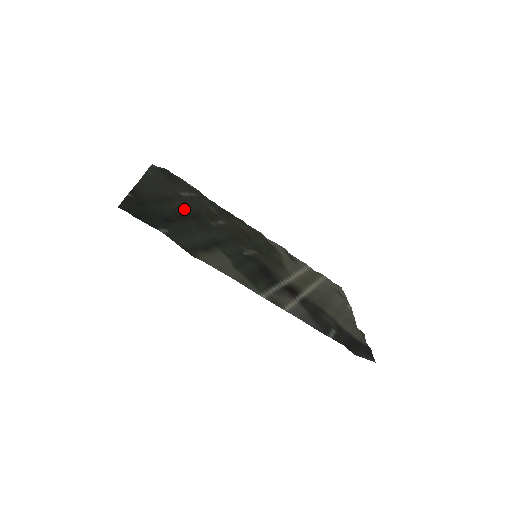
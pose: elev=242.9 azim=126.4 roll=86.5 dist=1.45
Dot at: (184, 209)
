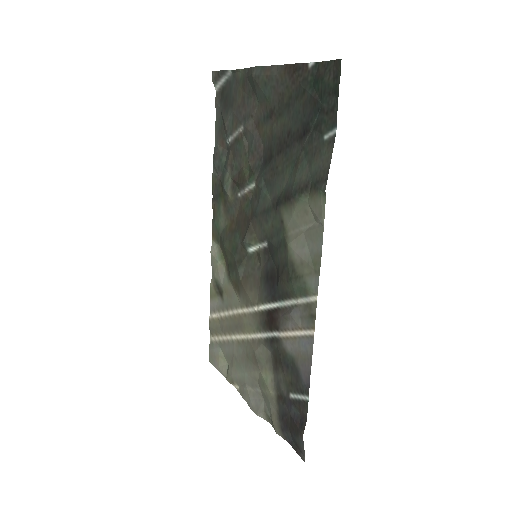
Dot at: (271, 141)
